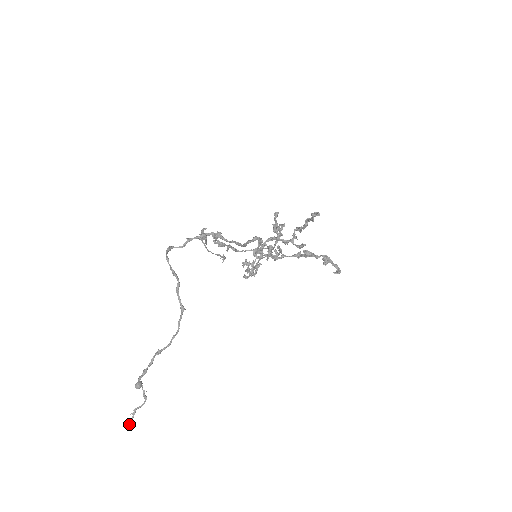
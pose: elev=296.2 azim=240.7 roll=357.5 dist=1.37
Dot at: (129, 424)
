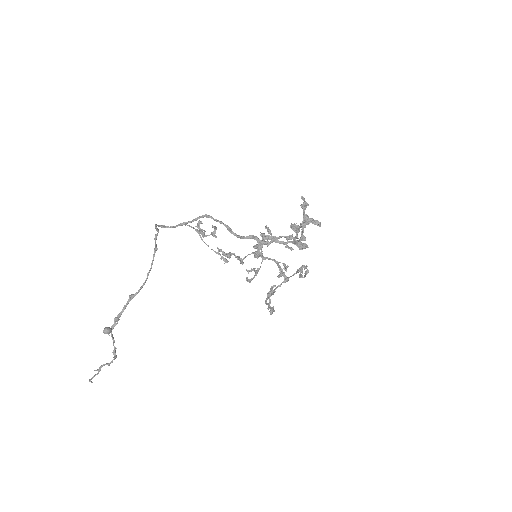
Dot at: (90, 379)
